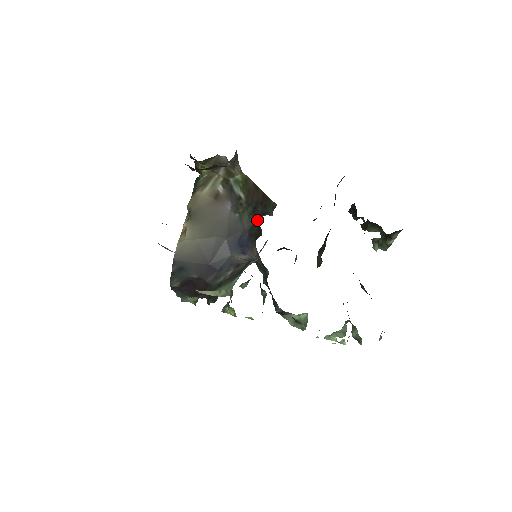
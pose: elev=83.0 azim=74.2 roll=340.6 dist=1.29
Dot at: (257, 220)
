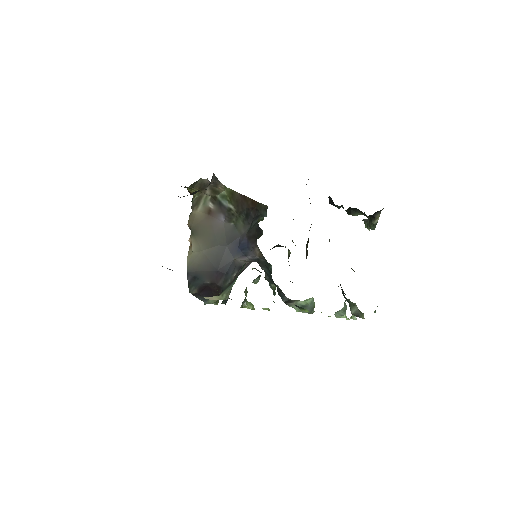
Dot at: (253, 223)
